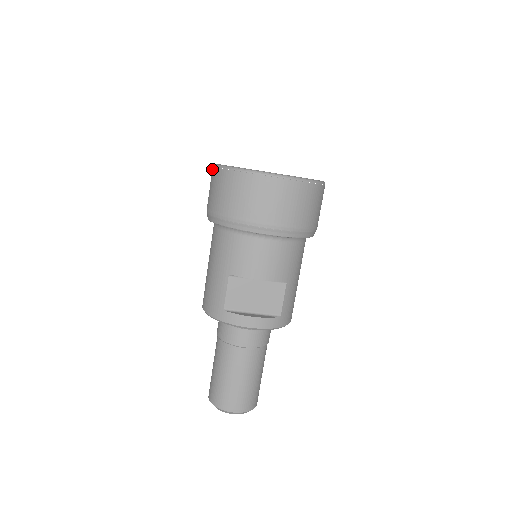
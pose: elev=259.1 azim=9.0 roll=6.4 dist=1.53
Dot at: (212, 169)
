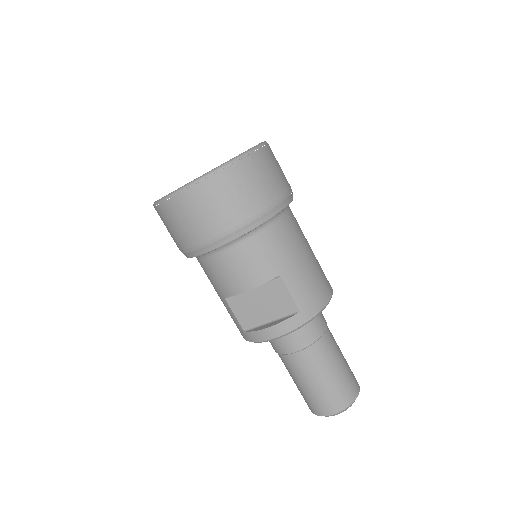
Dot at: occluded
